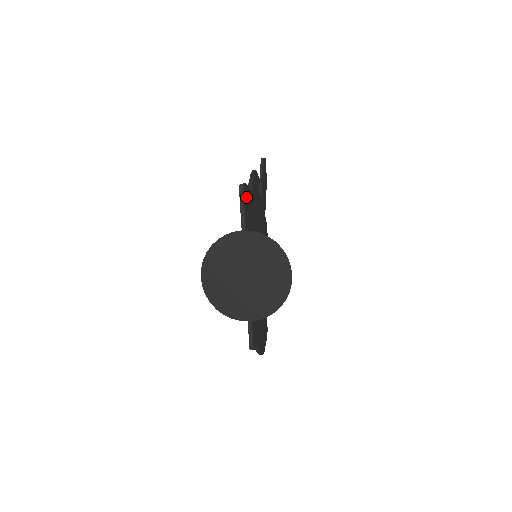
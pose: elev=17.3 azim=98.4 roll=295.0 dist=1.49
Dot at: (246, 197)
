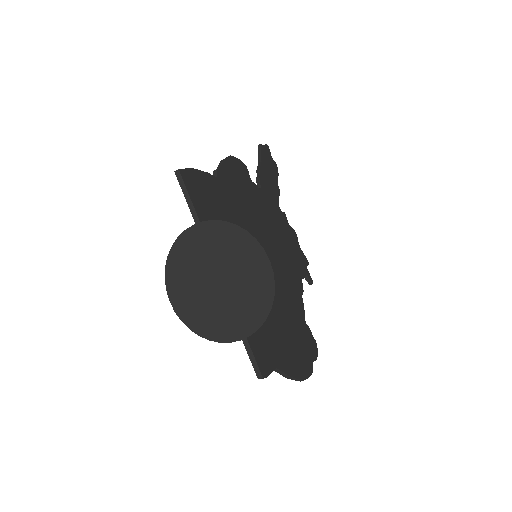
Dot at: (196, 184)
